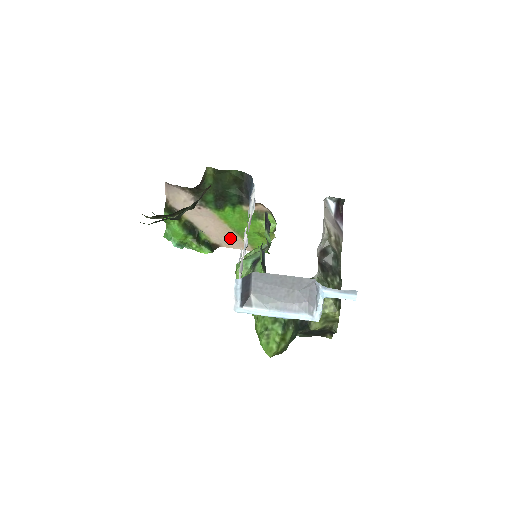
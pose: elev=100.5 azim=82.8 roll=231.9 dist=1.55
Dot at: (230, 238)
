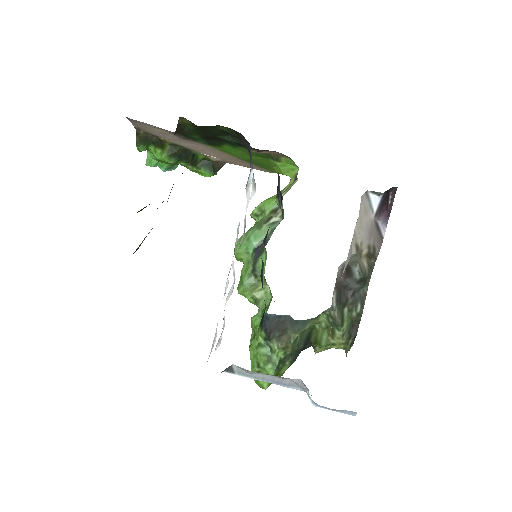
Dot at: (237, 161)
